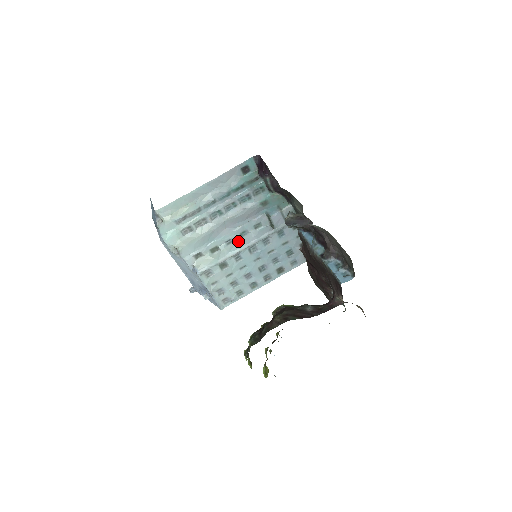
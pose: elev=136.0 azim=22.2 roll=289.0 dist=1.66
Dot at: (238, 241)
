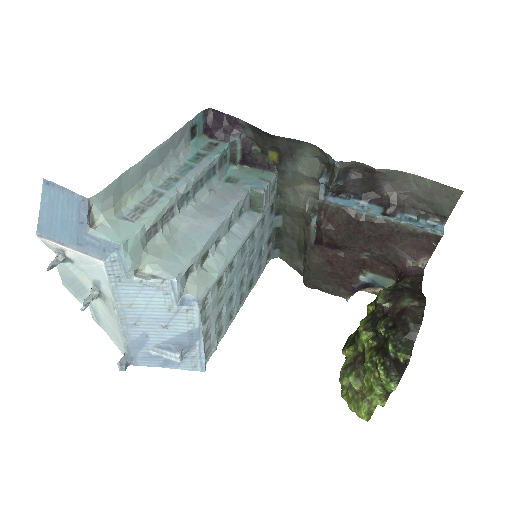
Dot at: (228, 238)
